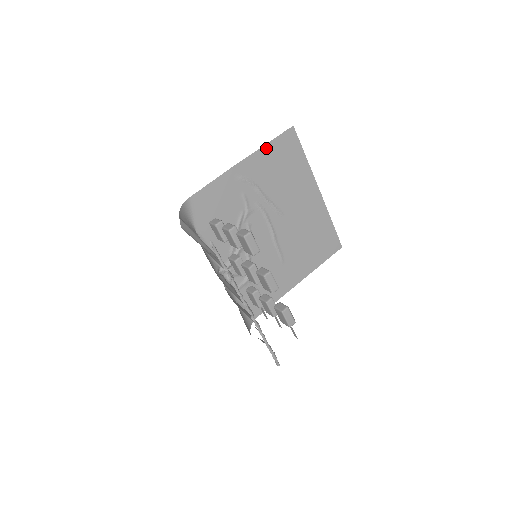
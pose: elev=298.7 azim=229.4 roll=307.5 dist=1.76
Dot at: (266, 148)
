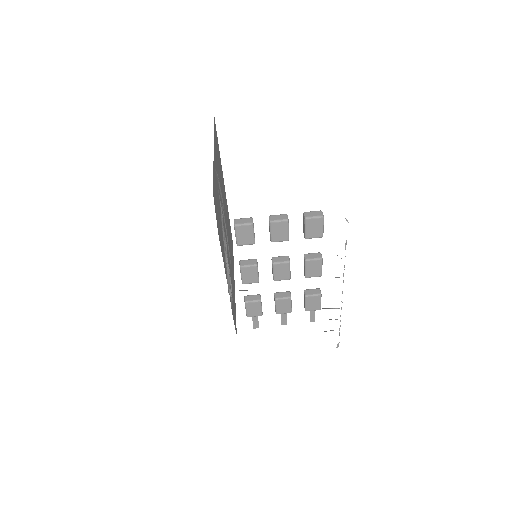
Dot at: (214, 137)
